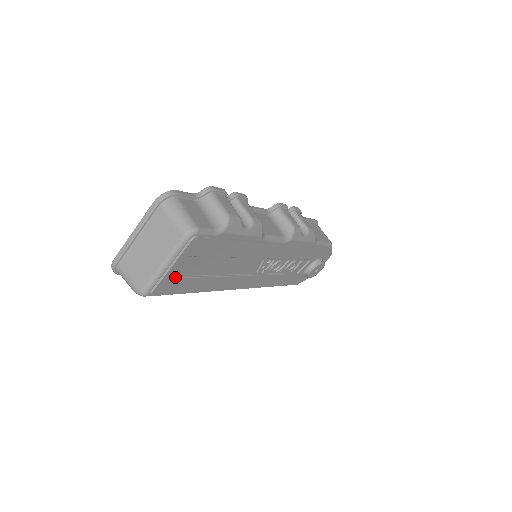
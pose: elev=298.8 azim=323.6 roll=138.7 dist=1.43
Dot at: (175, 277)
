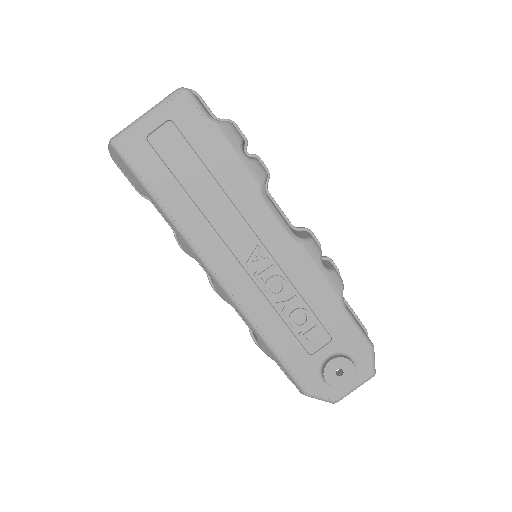
Dot at: (149, 142)
